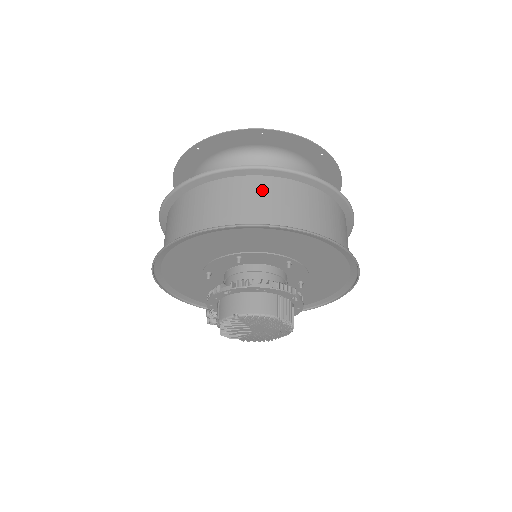
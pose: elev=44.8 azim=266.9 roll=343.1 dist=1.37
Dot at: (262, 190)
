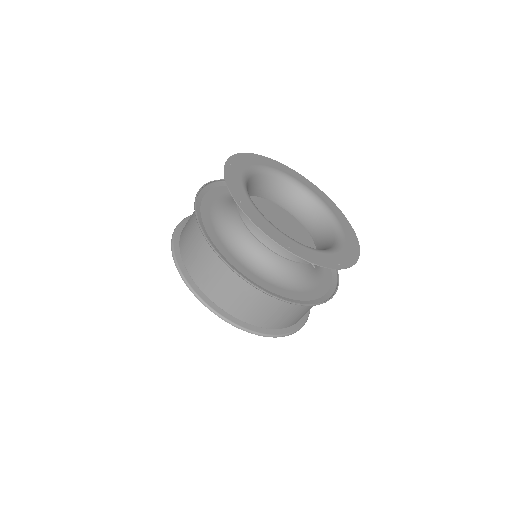
Dot at: (303, 309)
